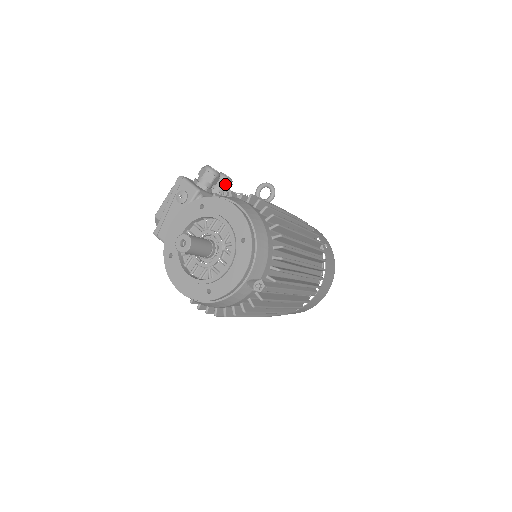
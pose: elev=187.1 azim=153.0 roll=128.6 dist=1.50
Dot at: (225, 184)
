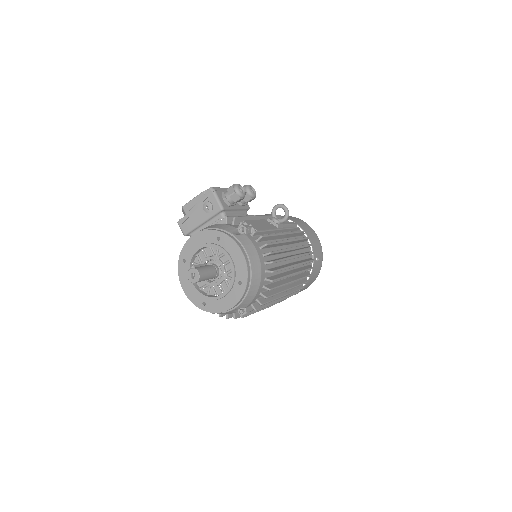
Dot at: (248, 199)
